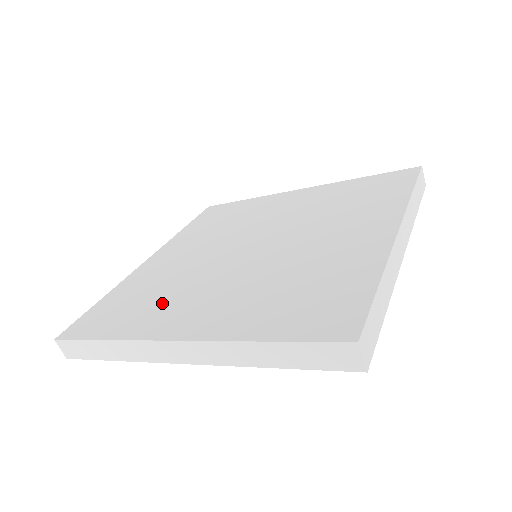
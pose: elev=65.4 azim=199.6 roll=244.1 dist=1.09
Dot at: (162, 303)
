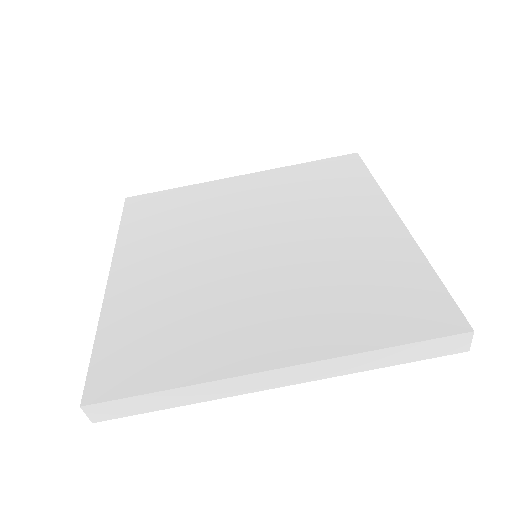
Dot at: (208, 329)
